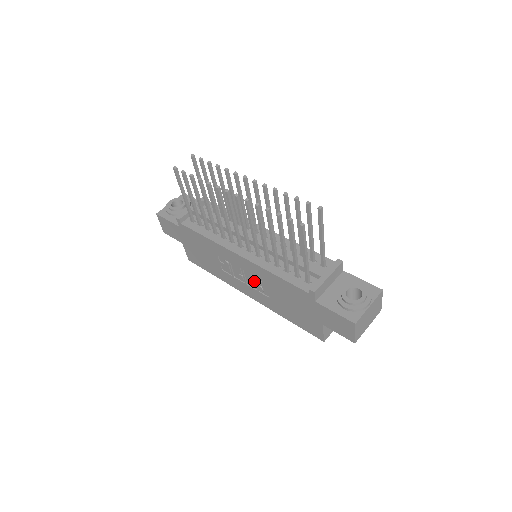
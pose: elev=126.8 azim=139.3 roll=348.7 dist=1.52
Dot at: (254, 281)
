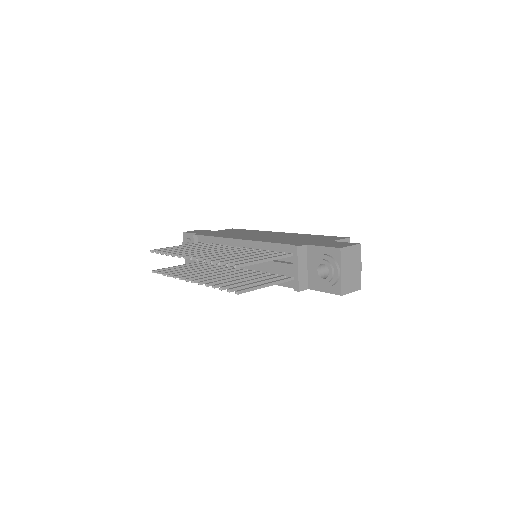
Dot at: occluded
